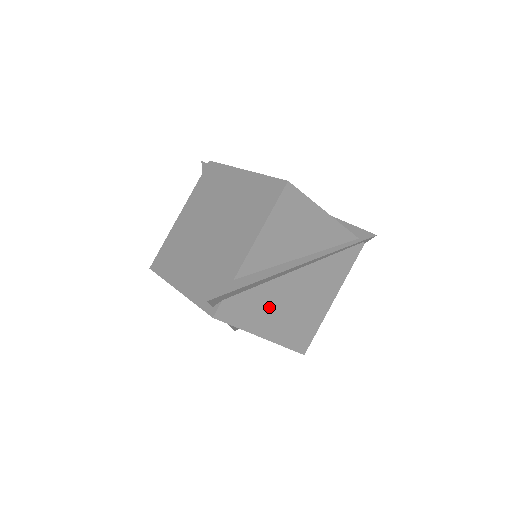
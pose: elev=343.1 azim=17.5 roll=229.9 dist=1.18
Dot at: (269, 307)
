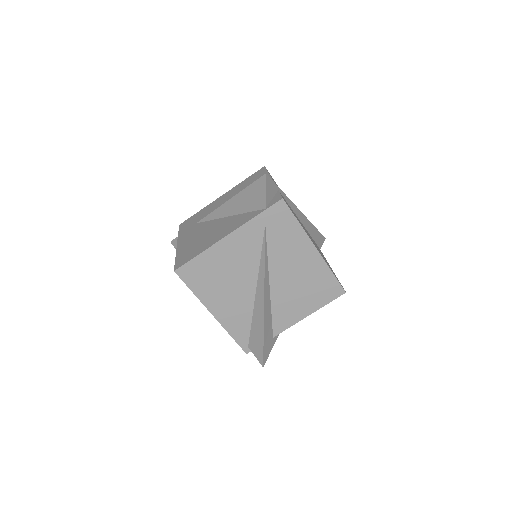
Dot at: occluded
